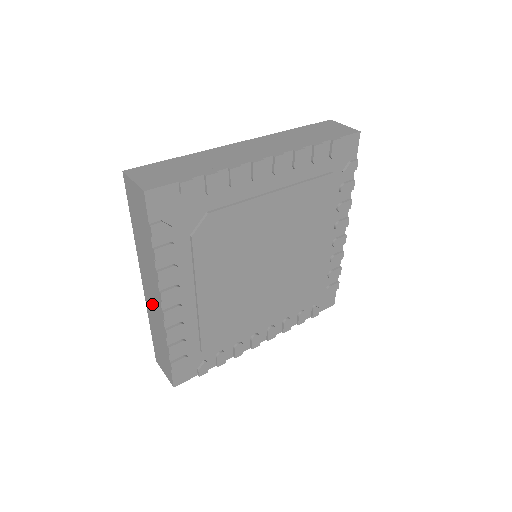
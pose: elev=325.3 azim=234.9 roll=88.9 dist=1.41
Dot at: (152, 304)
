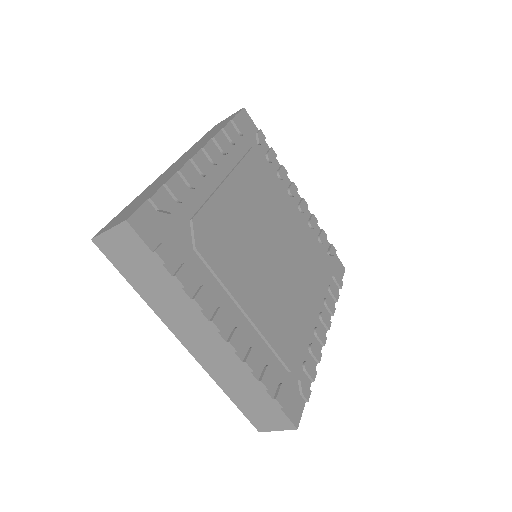
Dot at: (211, 356)
